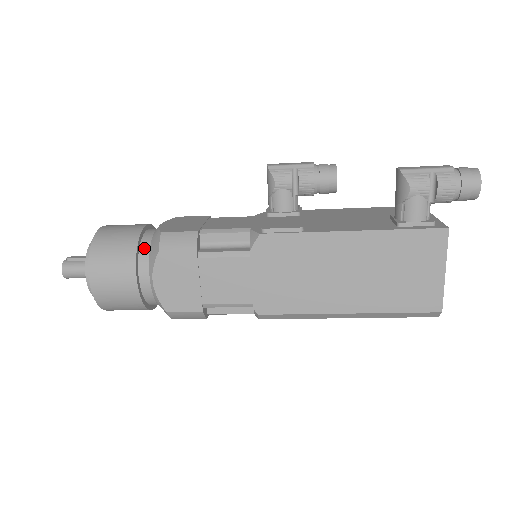
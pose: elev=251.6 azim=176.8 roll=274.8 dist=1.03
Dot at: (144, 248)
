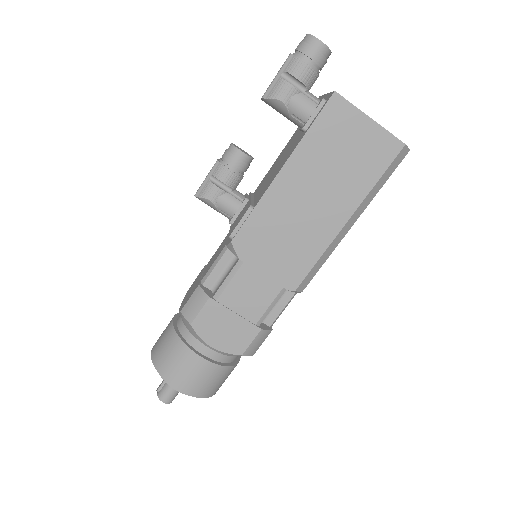
Dot at: (184, 332)
